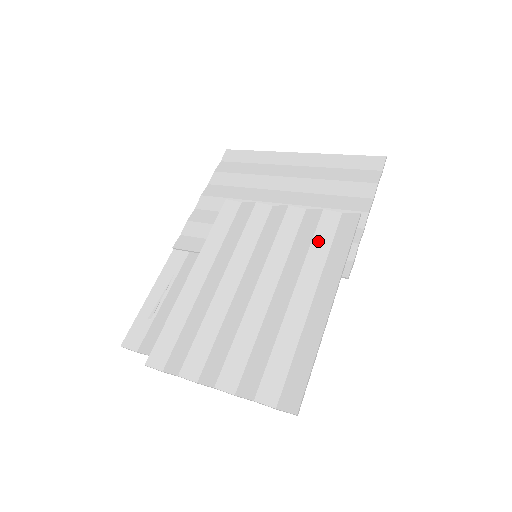
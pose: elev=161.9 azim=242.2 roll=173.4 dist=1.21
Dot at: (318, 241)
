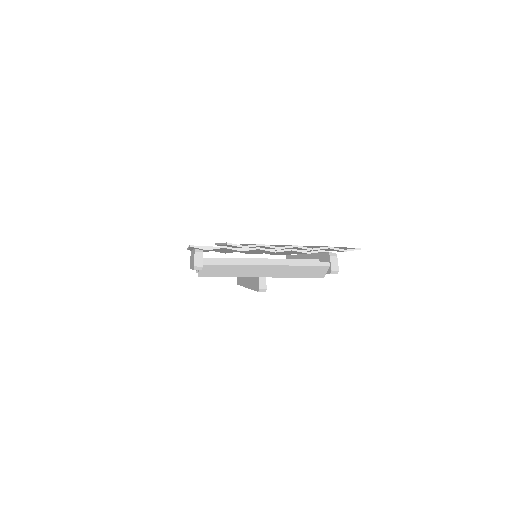
Dot at: occluded
